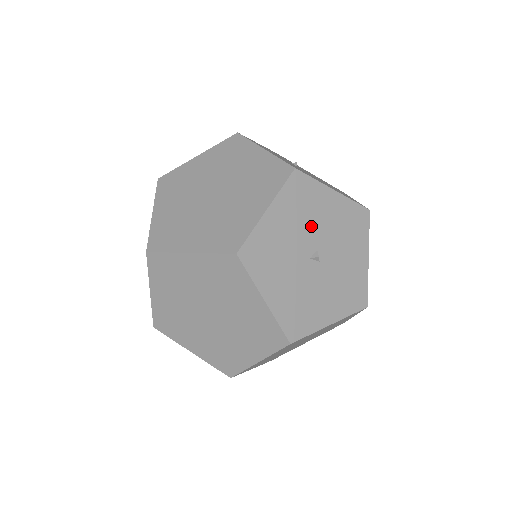
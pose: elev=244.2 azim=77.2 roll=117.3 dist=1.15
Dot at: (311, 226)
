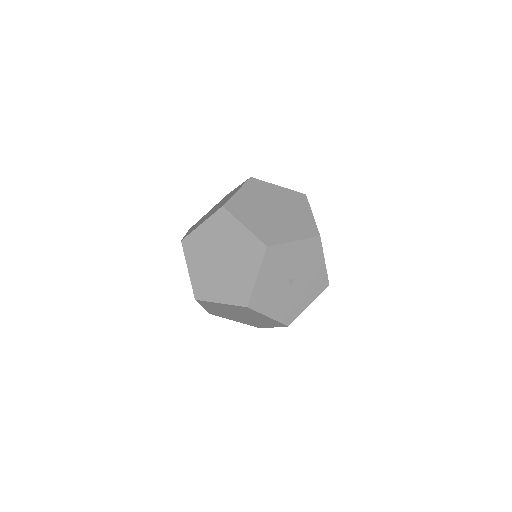
Dot at: (303, 266)
